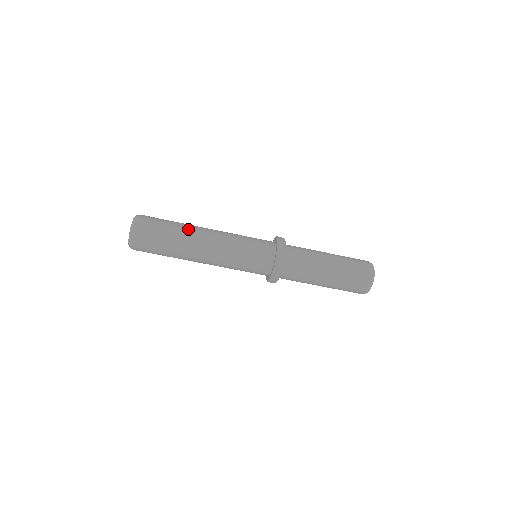
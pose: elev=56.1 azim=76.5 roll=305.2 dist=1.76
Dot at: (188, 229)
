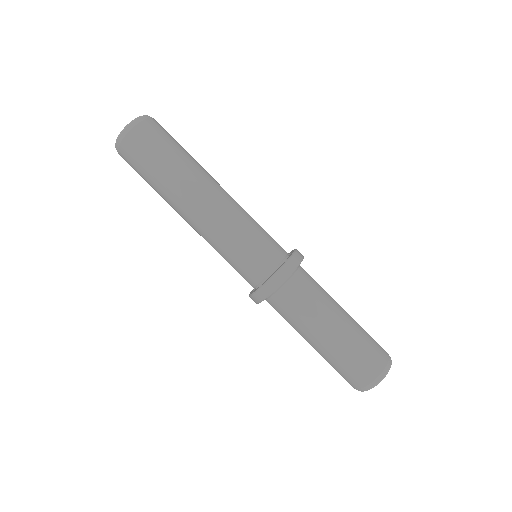
Dot at: (198, 167)
